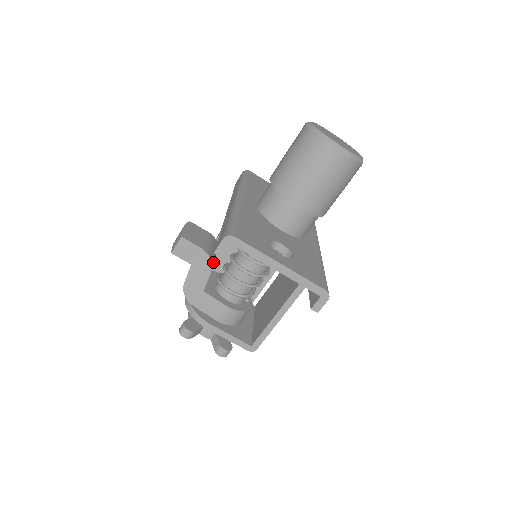
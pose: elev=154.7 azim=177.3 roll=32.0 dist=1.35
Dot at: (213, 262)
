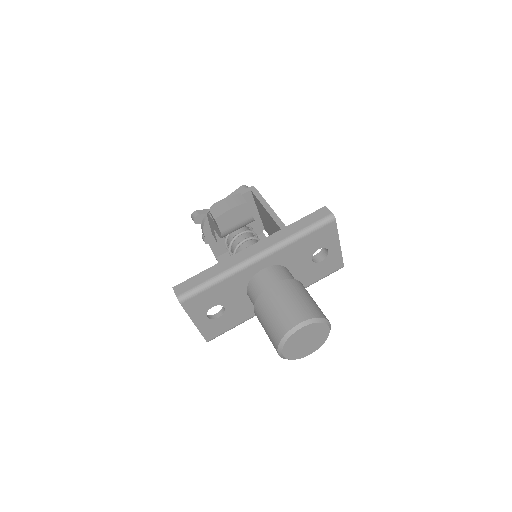
Dot at: occluded
